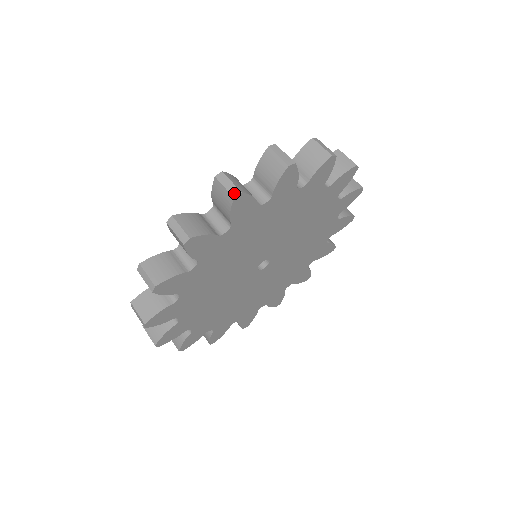
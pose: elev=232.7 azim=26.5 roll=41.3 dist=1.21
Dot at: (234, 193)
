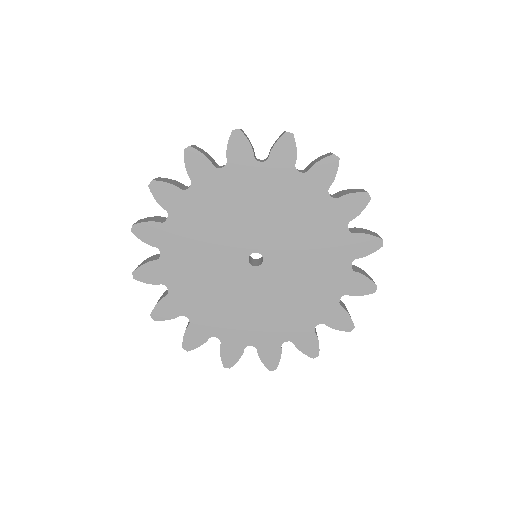
Dot at: (186, 148)
